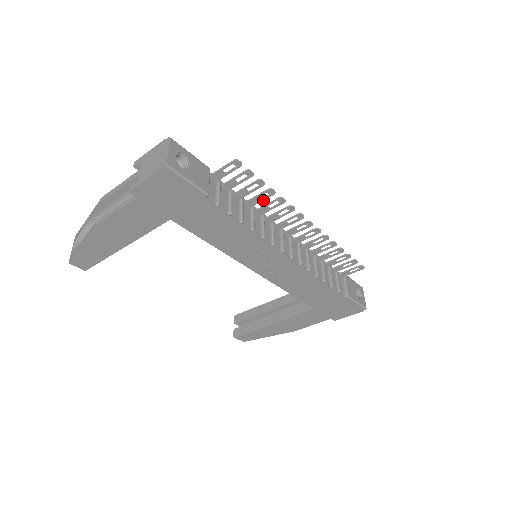
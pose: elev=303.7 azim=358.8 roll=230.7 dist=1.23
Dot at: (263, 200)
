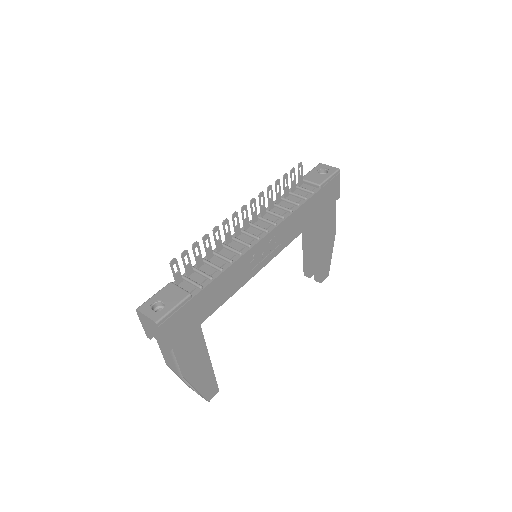
Dot at: (210, 244)
